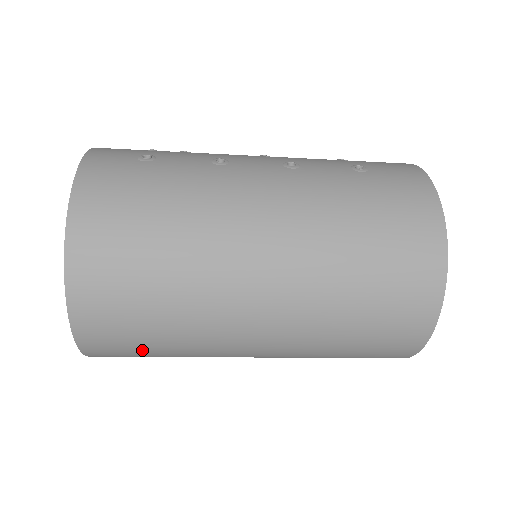
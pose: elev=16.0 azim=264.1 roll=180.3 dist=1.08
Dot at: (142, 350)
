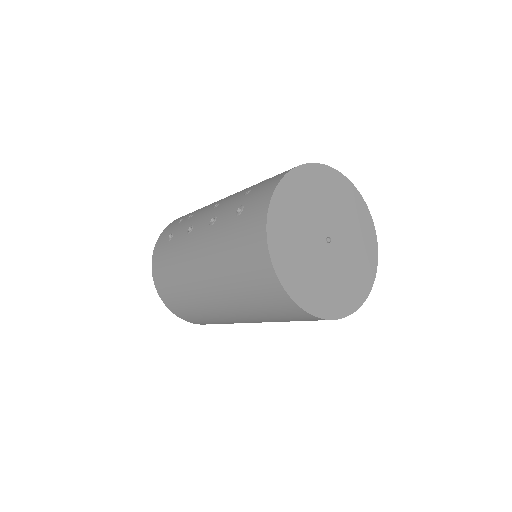
Dot at: occluded
